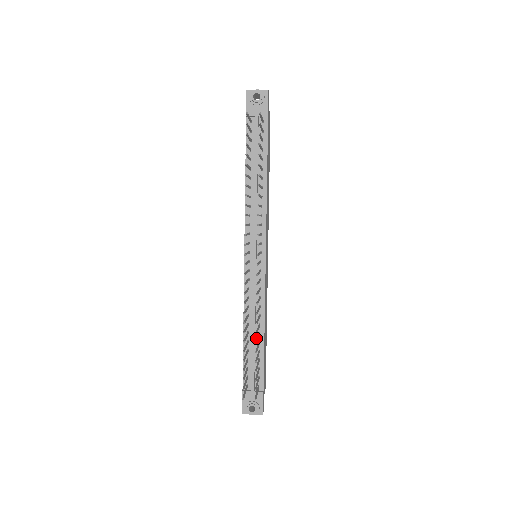
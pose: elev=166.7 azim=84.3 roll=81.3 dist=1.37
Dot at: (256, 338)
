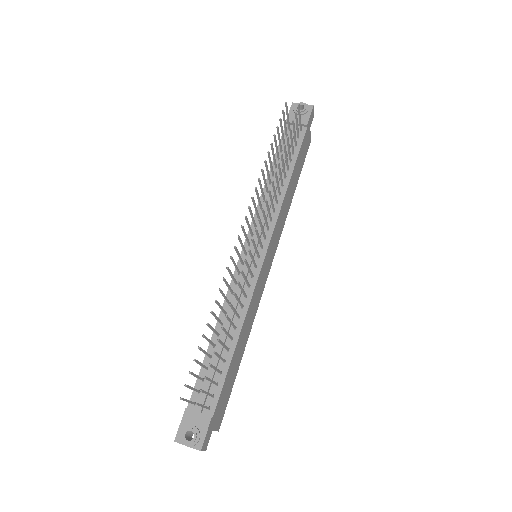
Dot at: (226, 344)
